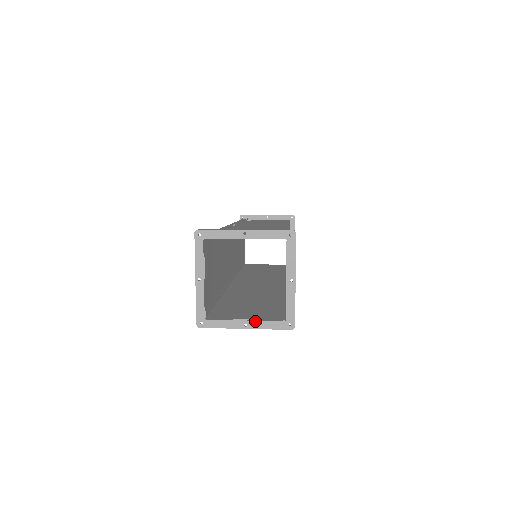
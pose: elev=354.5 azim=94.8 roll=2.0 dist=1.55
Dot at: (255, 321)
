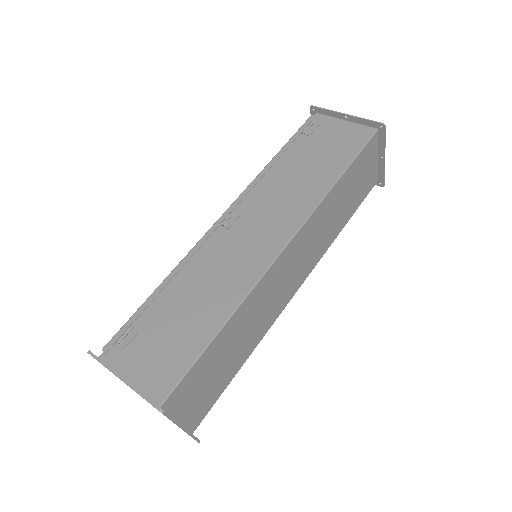
Dot at: occluded
